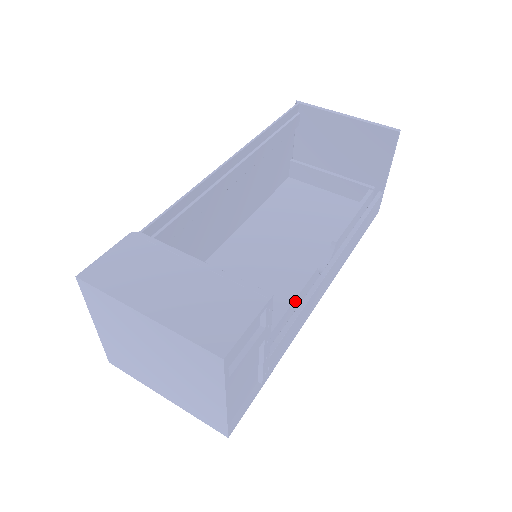
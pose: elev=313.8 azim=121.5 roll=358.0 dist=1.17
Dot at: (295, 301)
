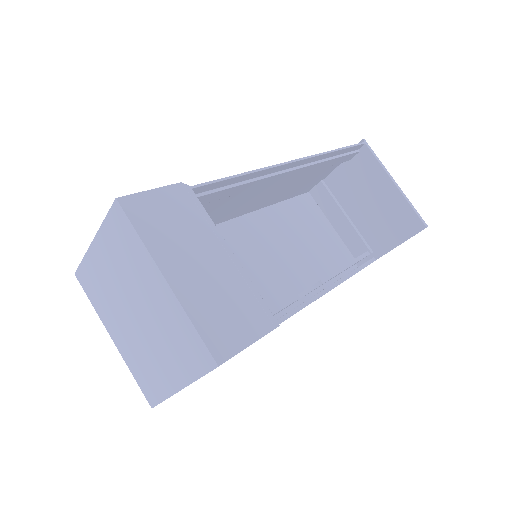
Dot at: occluded
